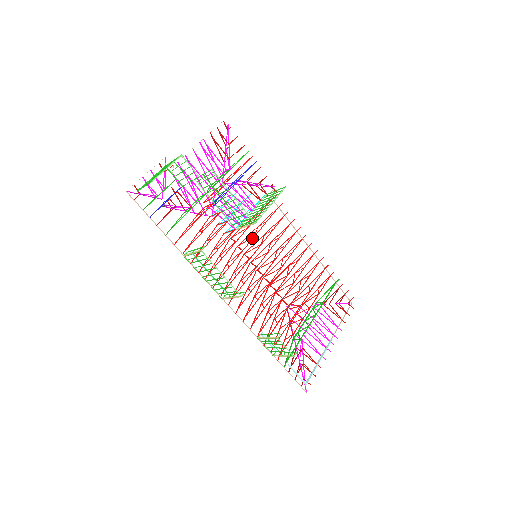
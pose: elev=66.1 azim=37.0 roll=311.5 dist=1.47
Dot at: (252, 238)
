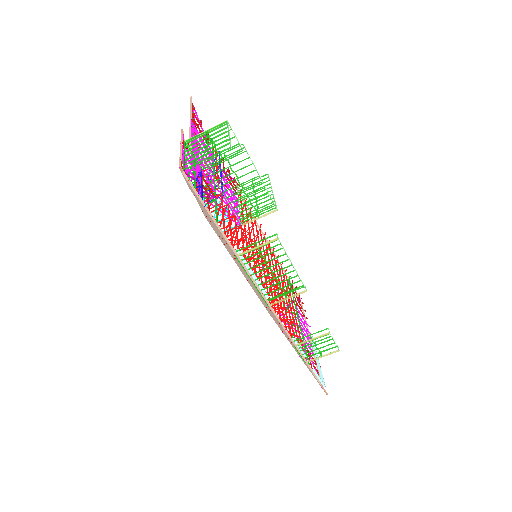
Dot at: (249, 235)
